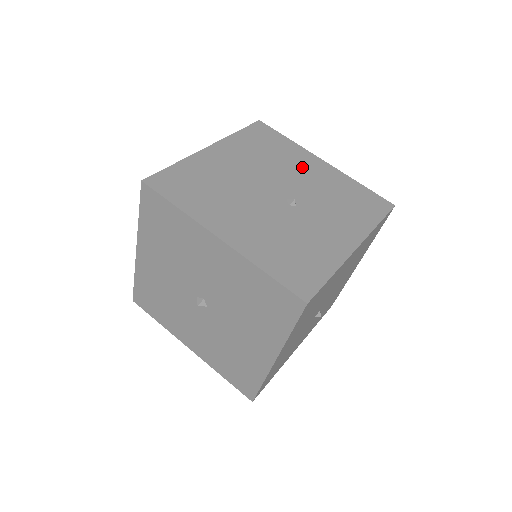
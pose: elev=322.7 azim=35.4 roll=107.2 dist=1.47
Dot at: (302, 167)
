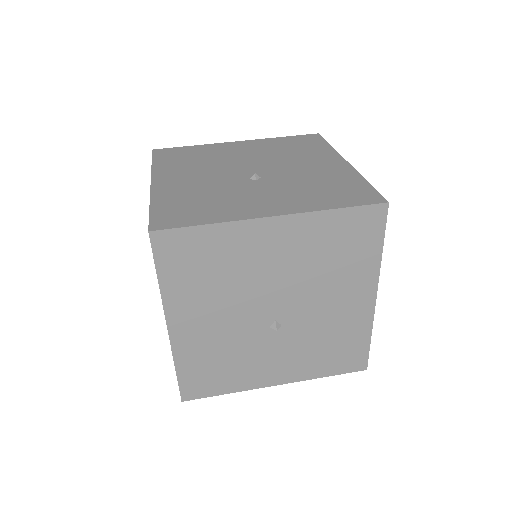
Dot at: (311, 161)
